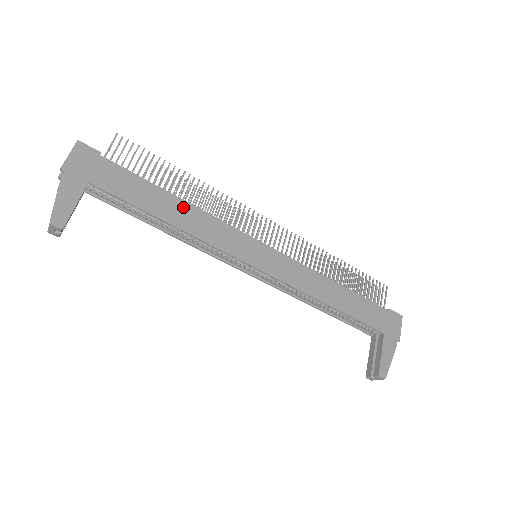
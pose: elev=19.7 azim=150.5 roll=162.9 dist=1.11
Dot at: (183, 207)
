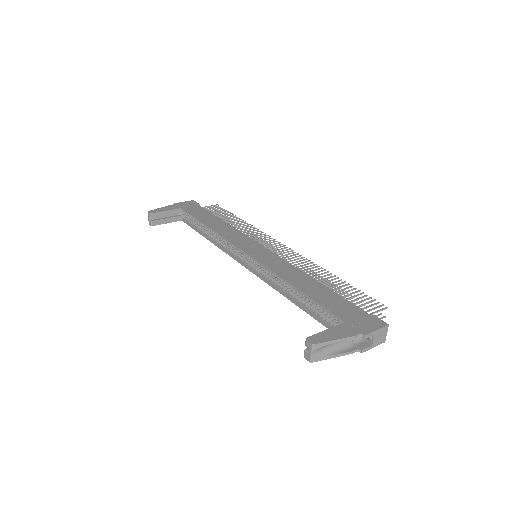
Dot at: (223, 224)
